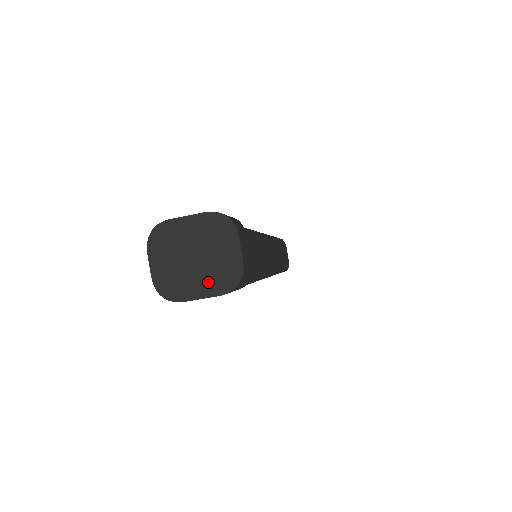
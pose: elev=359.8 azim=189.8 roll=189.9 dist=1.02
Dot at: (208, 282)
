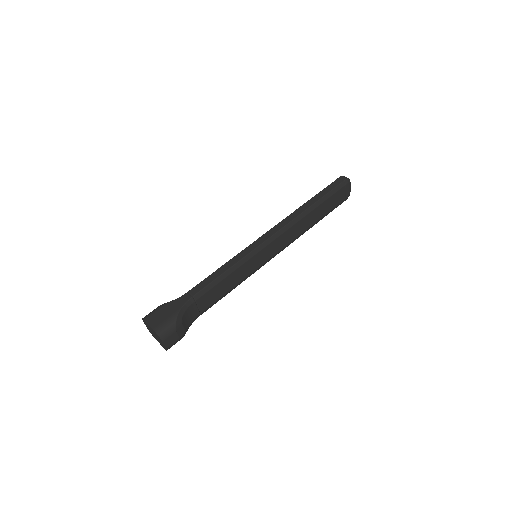
Dot at: (160, 342)
